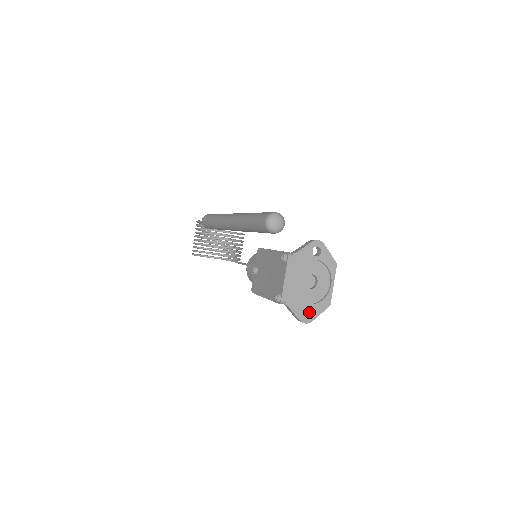
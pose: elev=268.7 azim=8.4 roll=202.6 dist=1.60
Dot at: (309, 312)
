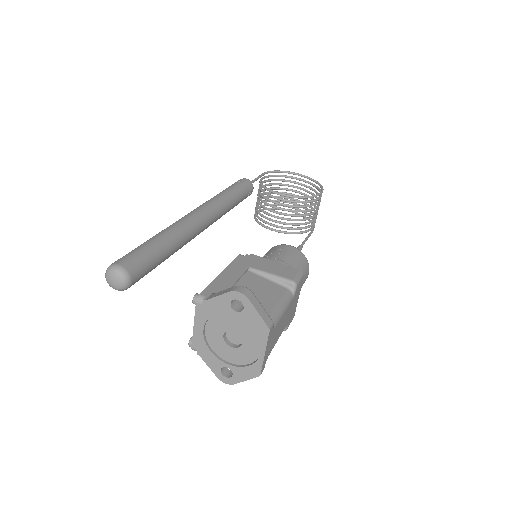
Dot at: (234, 371)
